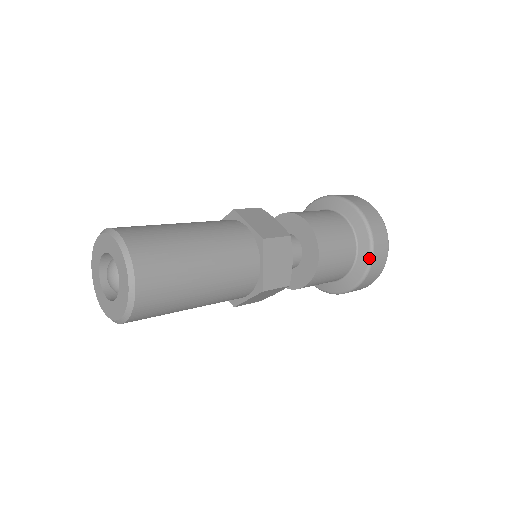
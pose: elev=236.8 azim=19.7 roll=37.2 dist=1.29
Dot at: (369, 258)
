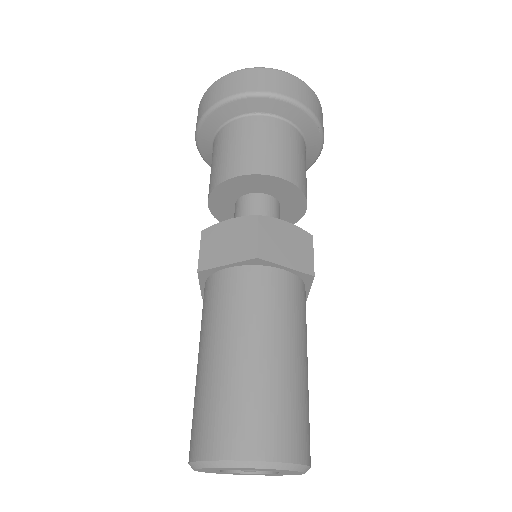
Dot at: (318, 154)
